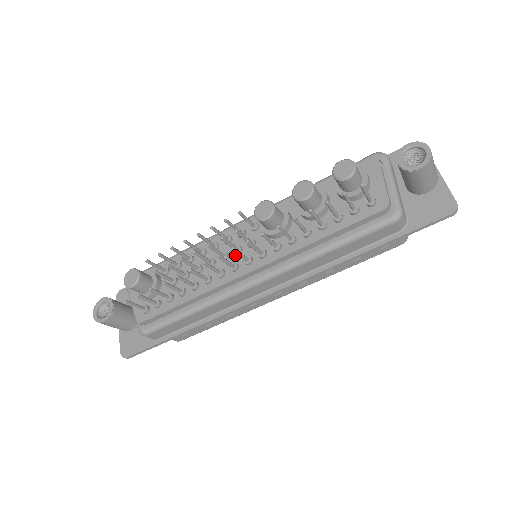
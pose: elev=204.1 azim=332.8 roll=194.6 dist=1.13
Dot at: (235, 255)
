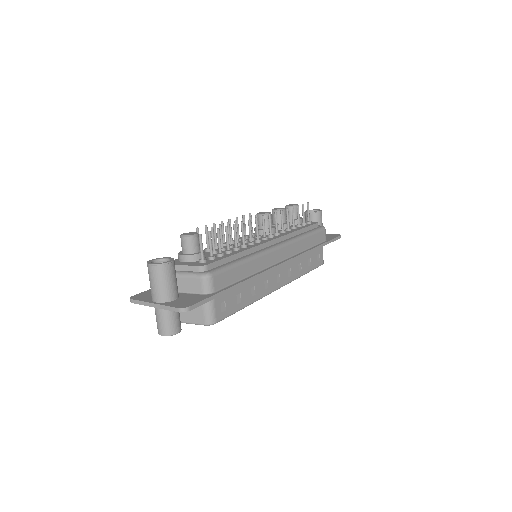
Dot at: occluded
